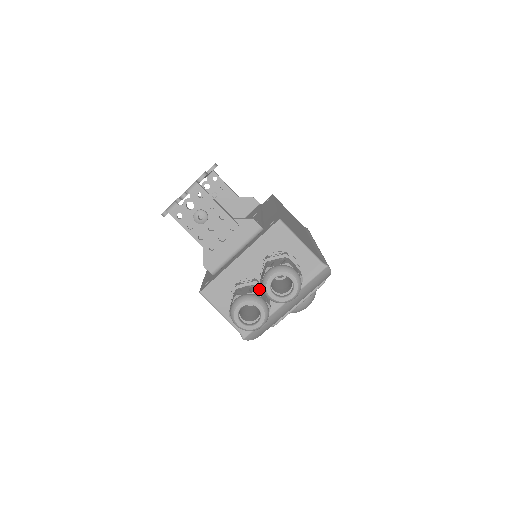
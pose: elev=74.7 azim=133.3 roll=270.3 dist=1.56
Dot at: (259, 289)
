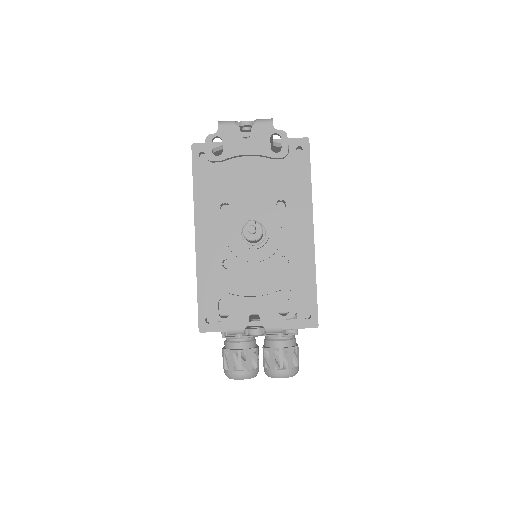
Dot at: occluded
